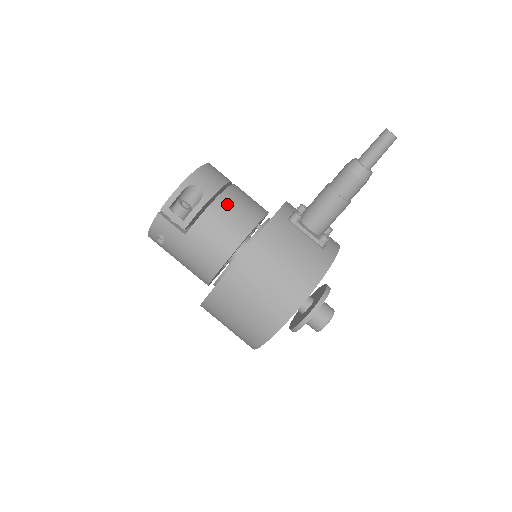
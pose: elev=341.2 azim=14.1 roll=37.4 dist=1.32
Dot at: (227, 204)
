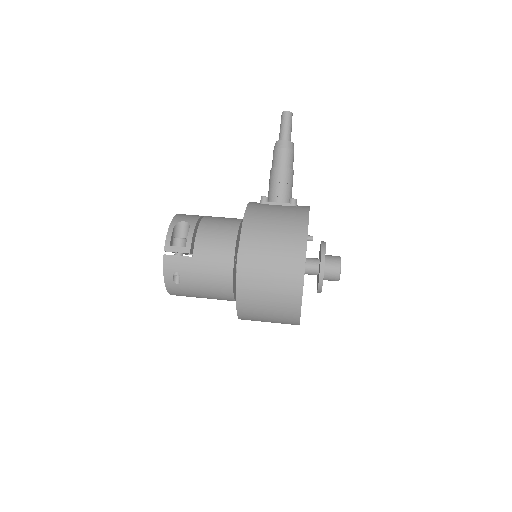
Dot at: (210, 221)
